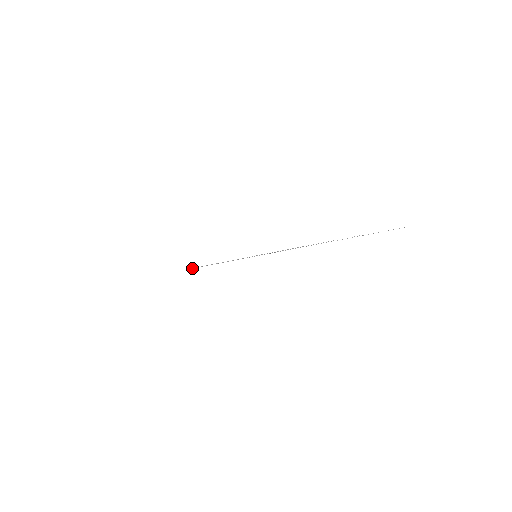
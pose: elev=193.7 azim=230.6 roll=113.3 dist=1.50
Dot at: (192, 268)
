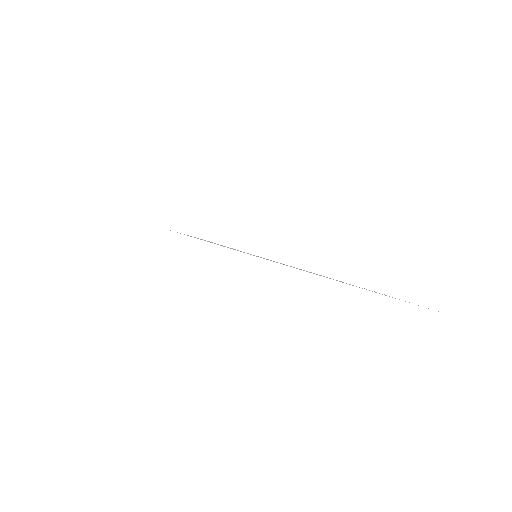
Dot at: (184, 234)
